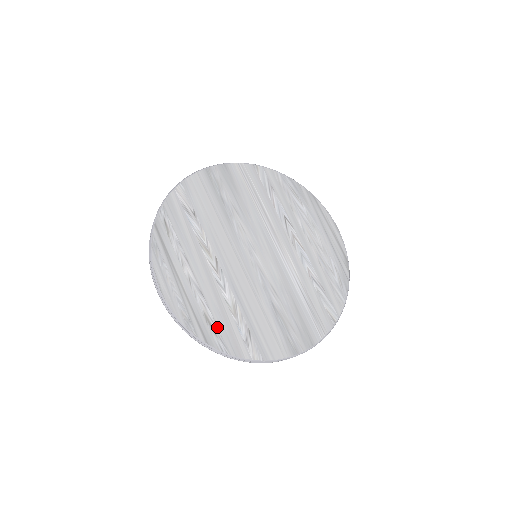
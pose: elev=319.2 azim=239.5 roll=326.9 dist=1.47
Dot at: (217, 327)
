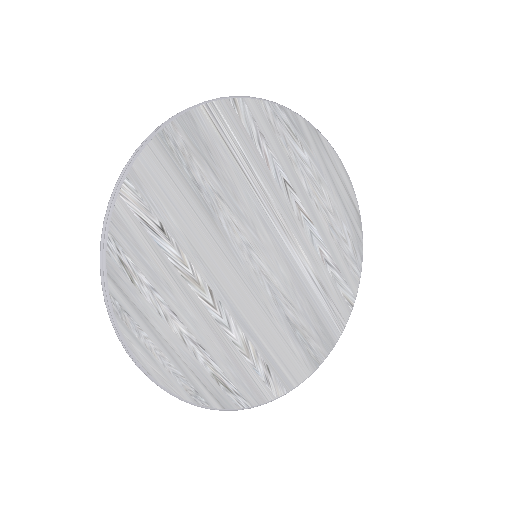
Dot at: (231, 382)
